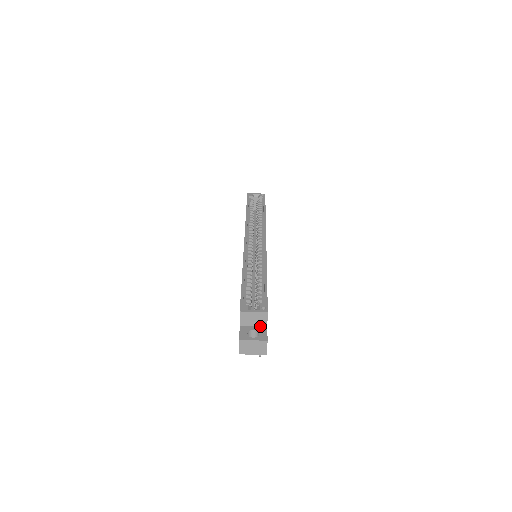
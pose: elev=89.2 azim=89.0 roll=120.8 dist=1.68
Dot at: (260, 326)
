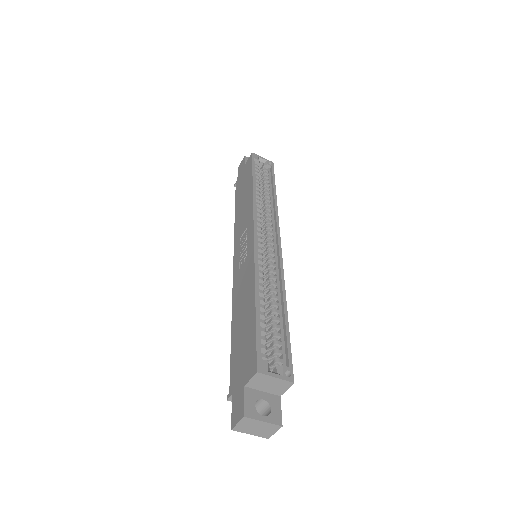
Dot at: (271, 394)
